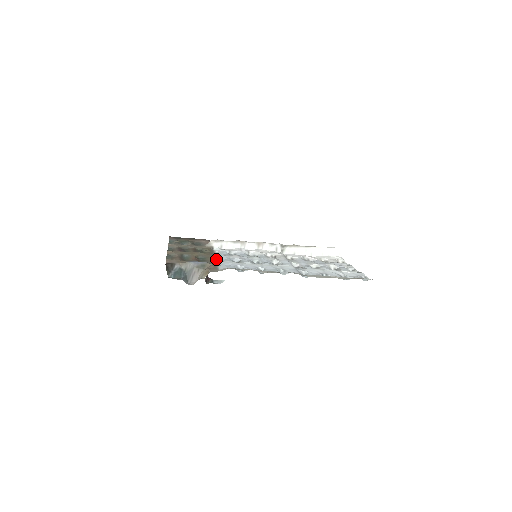
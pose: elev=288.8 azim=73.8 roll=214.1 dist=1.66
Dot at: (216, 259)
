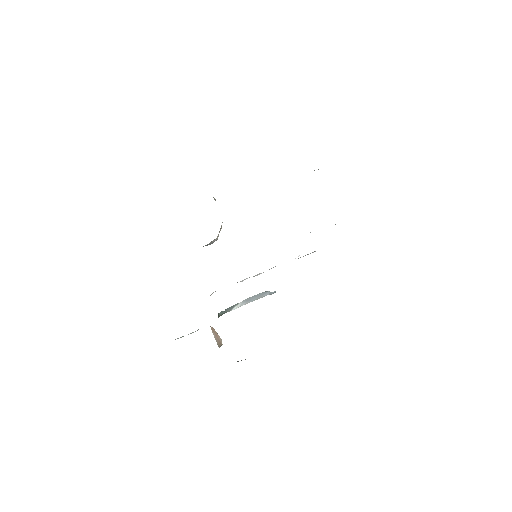
Dot at: occluded
